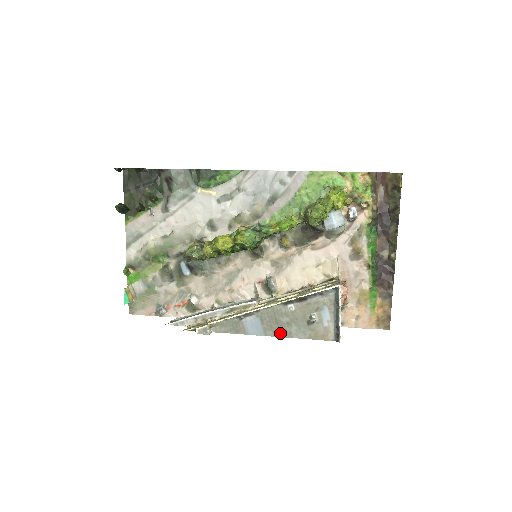
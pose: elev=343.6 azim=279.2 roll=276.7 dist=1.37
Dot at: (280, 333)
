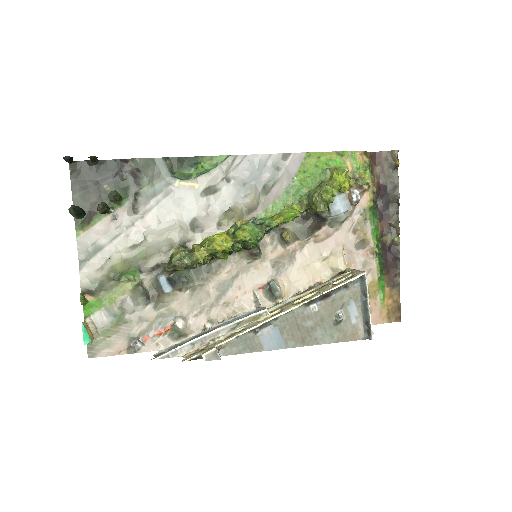
Dot at: (304, 341)
